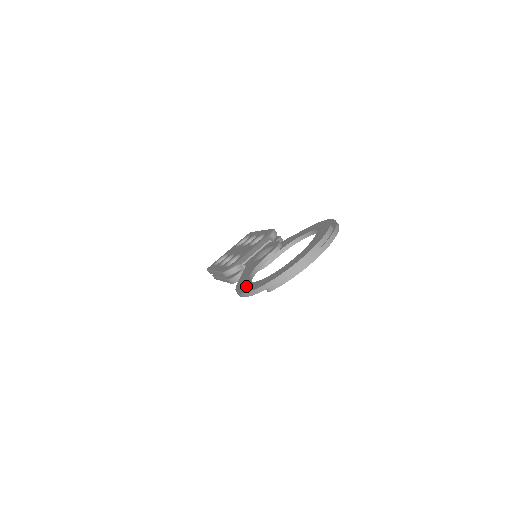
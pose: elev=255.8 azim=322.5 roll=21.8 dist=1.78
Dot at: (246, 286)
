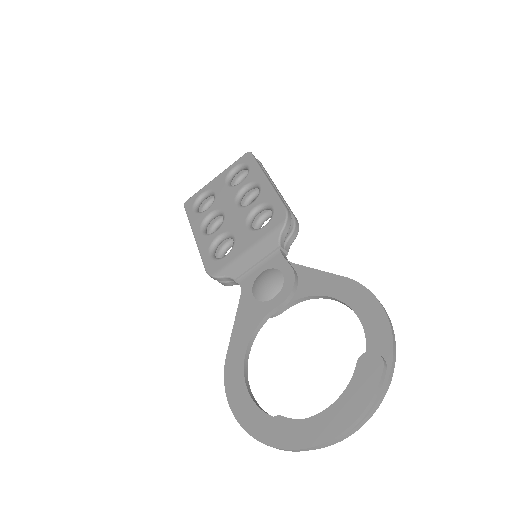
Dot at: (239, 395)
